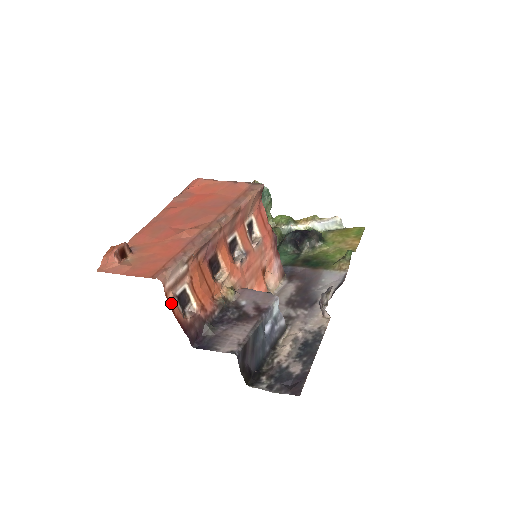
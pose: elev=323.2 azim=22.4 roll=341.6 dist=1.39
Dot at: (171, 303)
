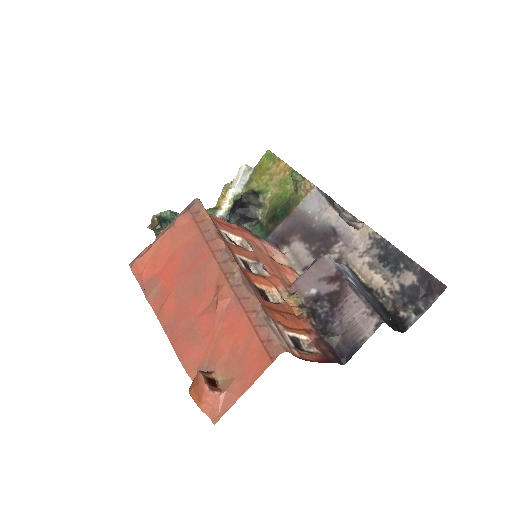
Dot at: (302, 357)
